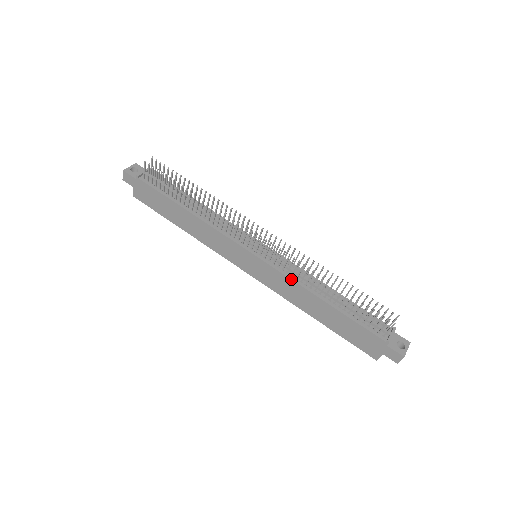
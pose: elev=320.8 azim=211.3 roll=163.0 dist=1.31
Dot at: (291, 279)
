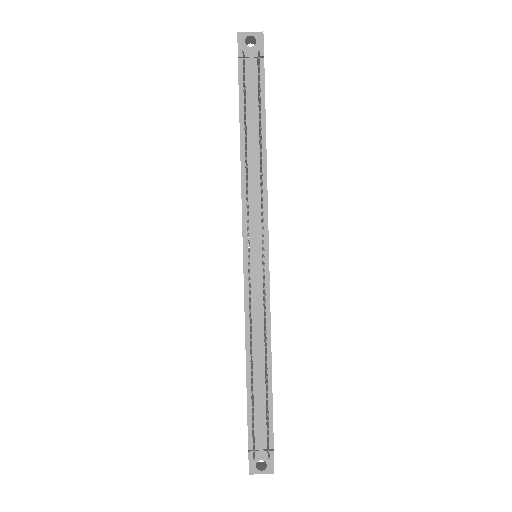
Dot at: (245, 315)
